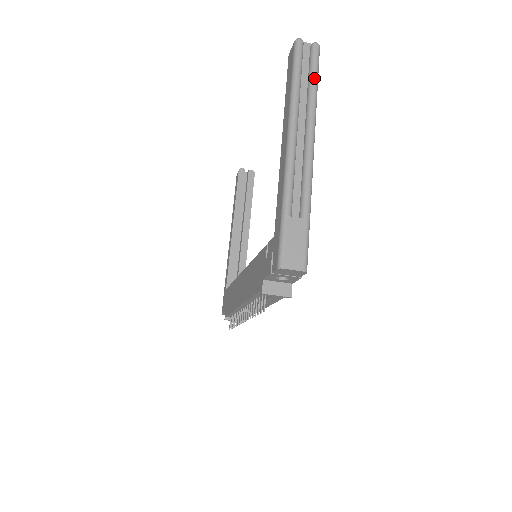
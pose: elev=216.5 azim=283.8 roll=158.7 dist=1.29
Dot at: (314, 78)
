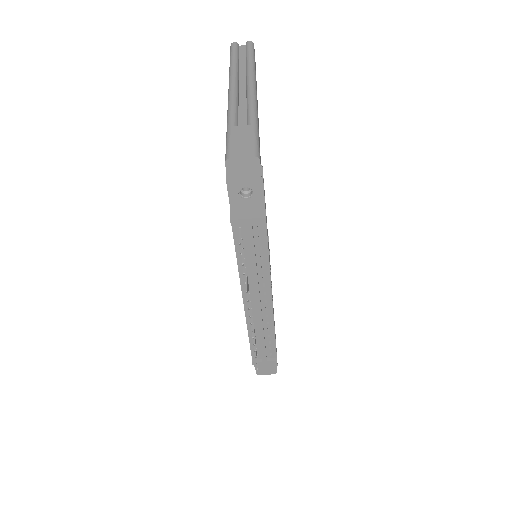
Dot at: (249, 55)
